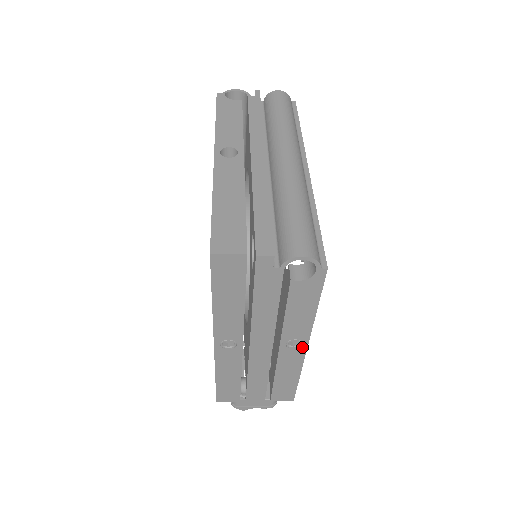
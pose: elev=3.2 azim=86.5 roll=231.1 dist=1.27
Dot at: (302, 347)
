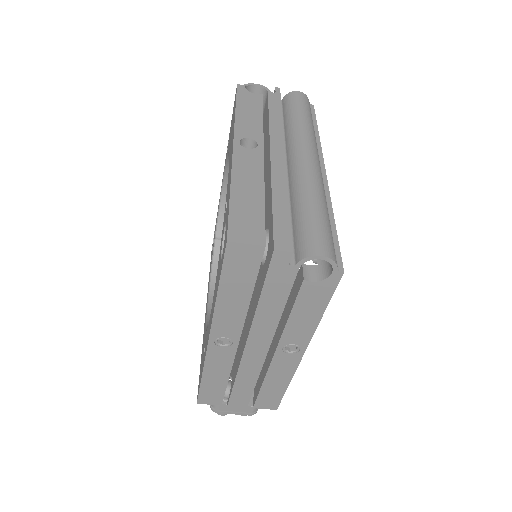
Dot at: (298, 353)
